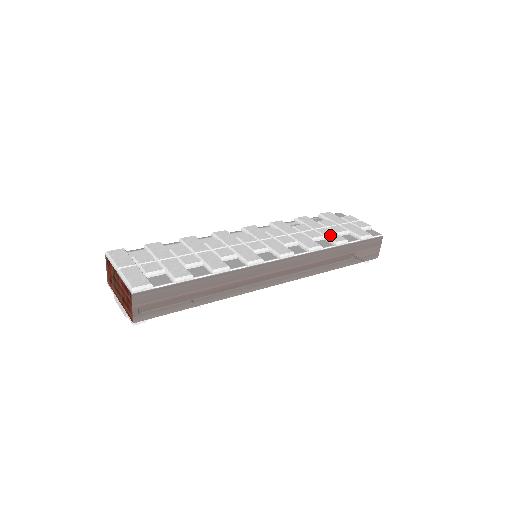
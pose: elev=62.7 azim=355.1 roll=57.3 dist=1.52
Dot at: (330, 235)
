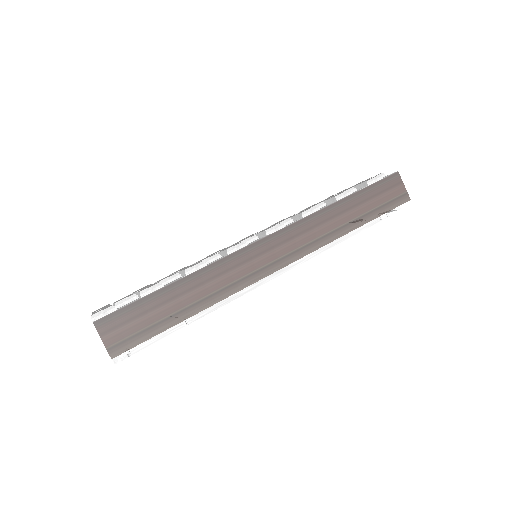
Dot at: occluded
